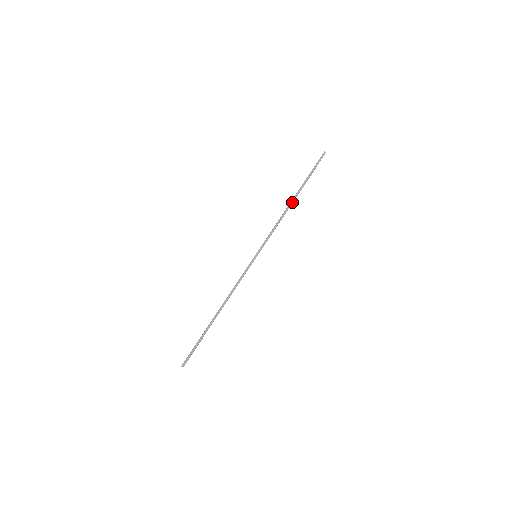
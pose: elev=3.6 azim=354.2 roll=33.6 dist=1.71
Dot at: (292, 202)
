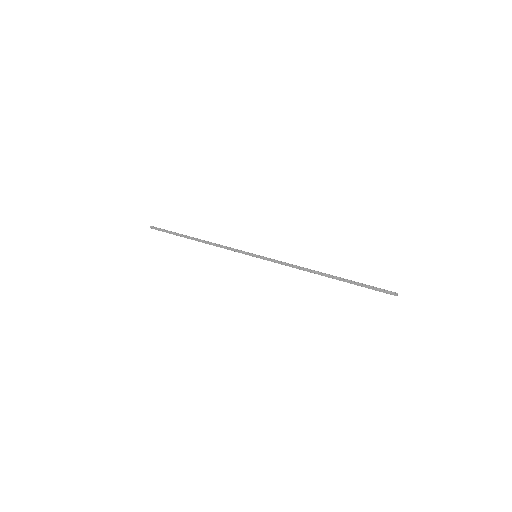
Dot at: (322, 275)
